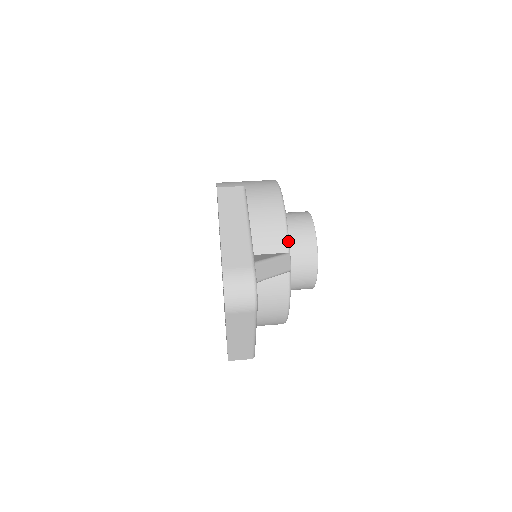
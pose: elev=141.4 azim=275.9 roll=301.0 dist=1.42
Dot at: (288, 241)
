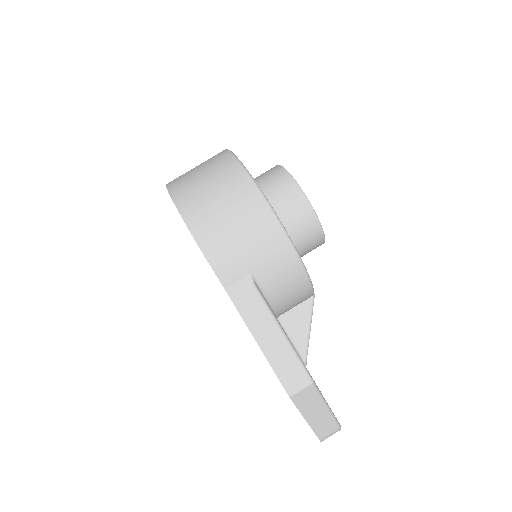
Dot at: occluded
